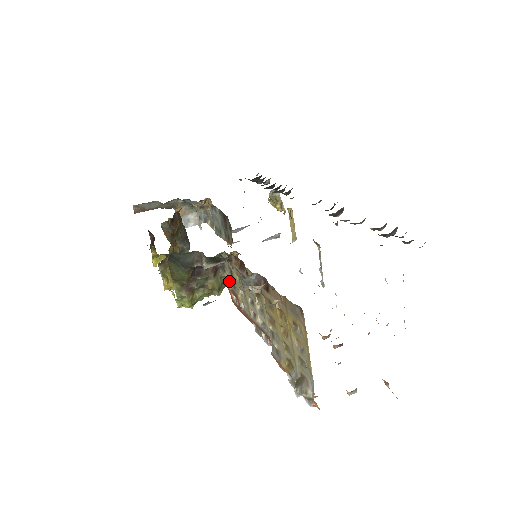
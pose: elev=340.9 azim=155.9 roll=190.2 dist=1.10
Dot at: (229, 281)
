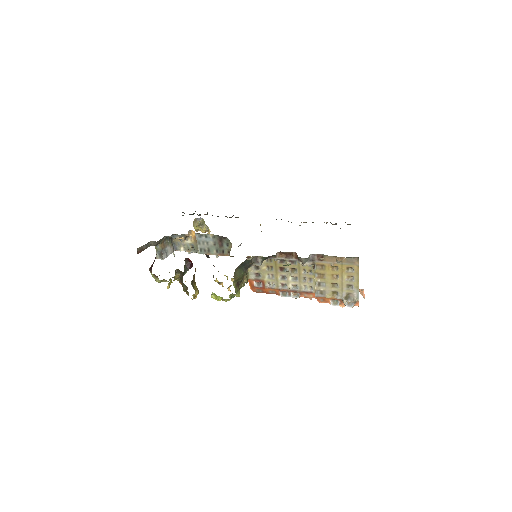
Dot at: (251, 275)
